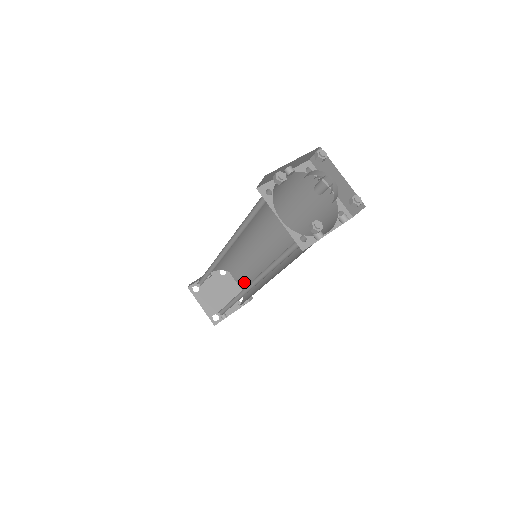
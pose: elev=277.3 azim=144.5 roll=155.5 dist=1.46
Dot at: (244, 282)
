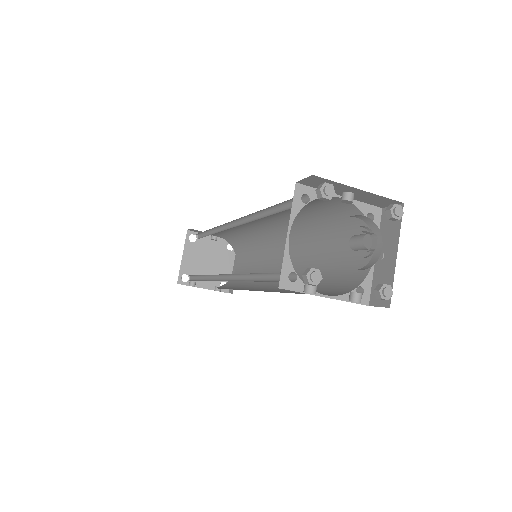
Dot at: (238, 272)
